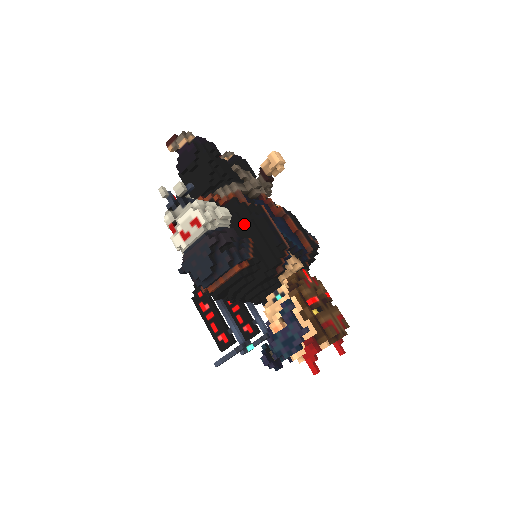
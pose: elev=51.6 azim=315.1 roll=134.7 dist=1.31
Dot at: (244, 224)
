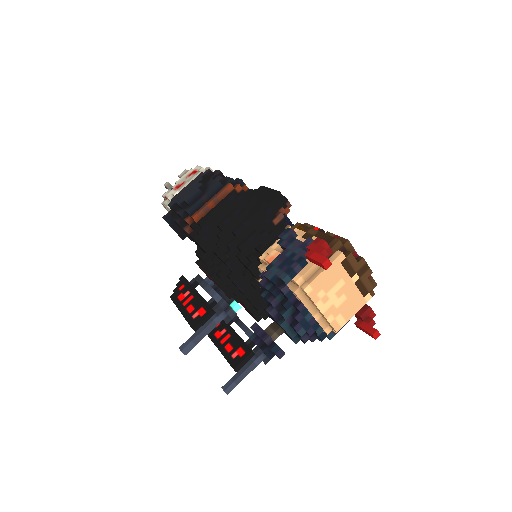
Dot at: occluded
